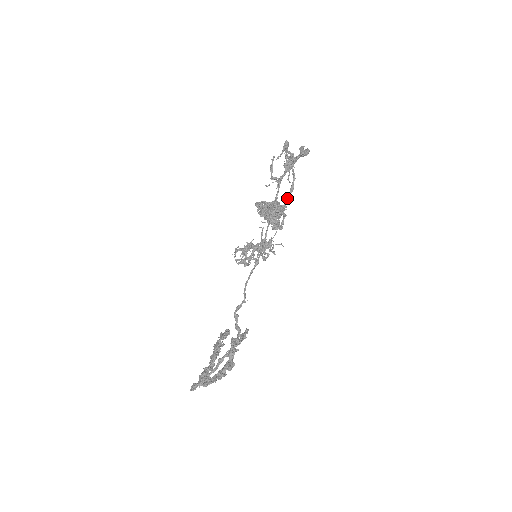
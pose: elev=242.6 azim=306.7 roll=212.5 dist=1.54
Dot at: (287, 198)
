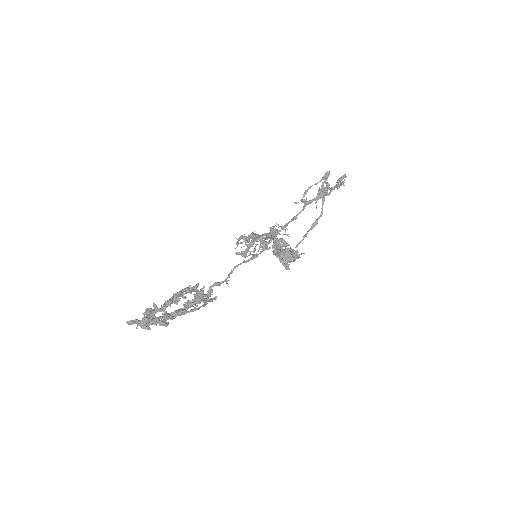
Dot at: (307, 232)
